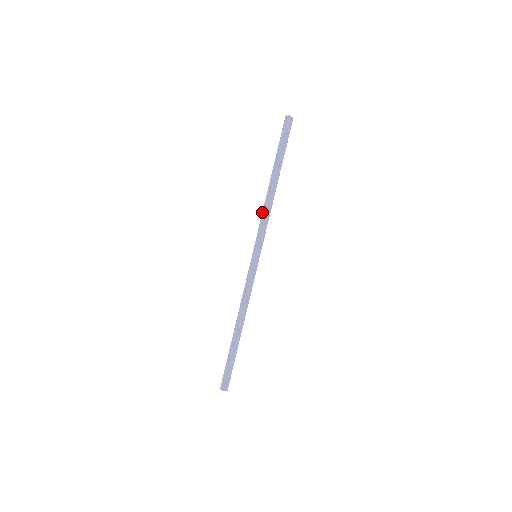
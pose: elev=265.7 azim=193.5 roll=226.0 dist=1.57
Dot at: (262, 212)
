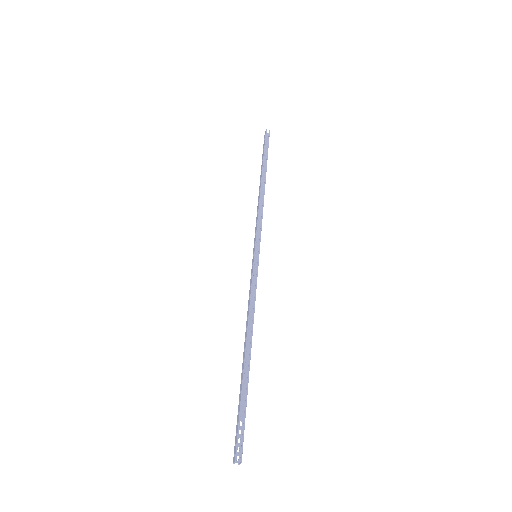
Dot at: (259, 208)
